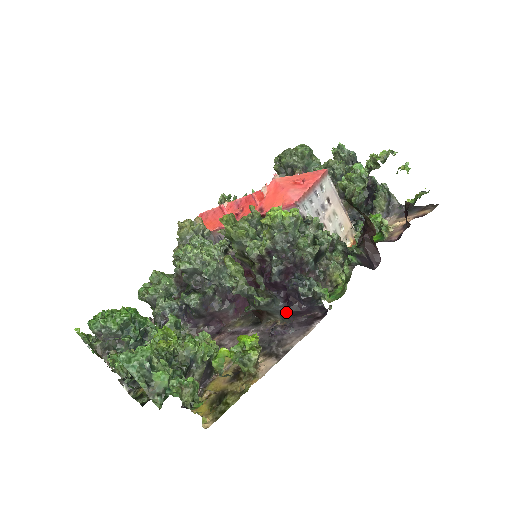
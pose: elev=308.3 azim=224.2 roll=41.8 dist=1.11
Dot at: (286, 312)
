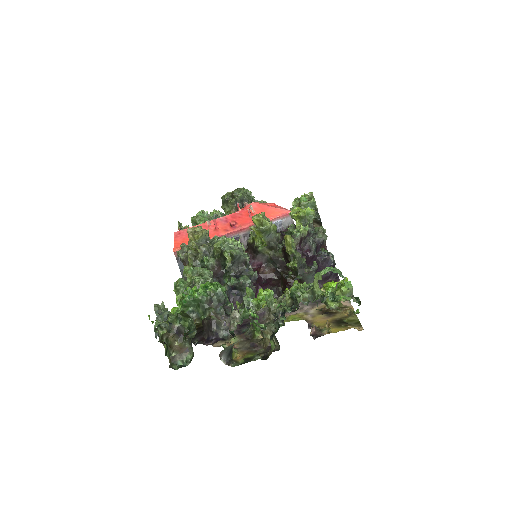
Dot at: occluded
